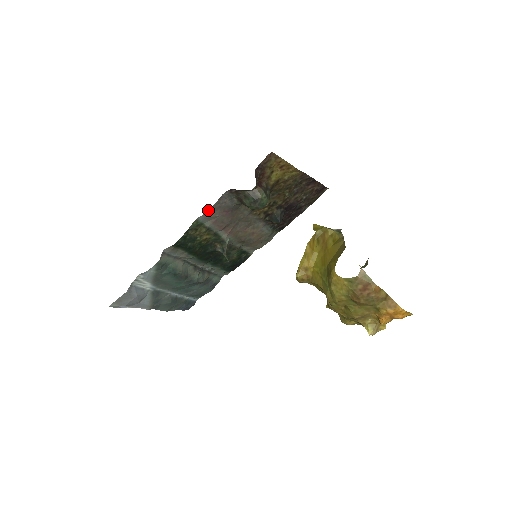
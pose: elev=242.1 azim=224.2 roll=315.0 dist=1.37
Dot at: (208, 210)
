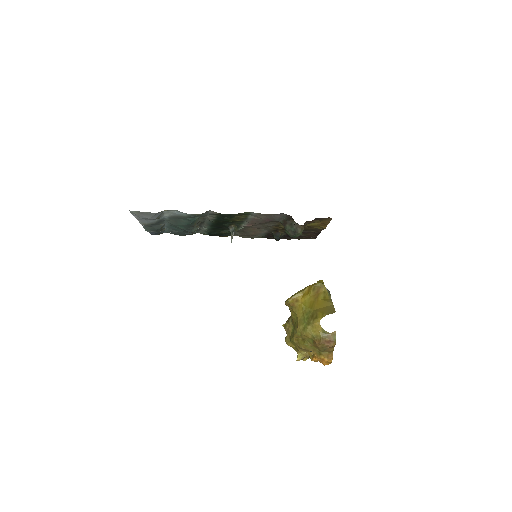
Dot at: (264, 214)
